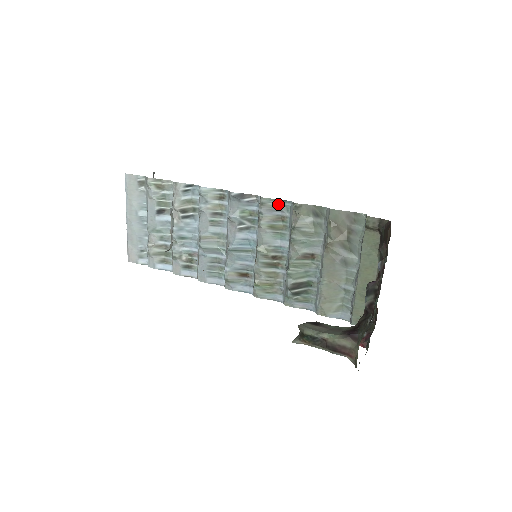
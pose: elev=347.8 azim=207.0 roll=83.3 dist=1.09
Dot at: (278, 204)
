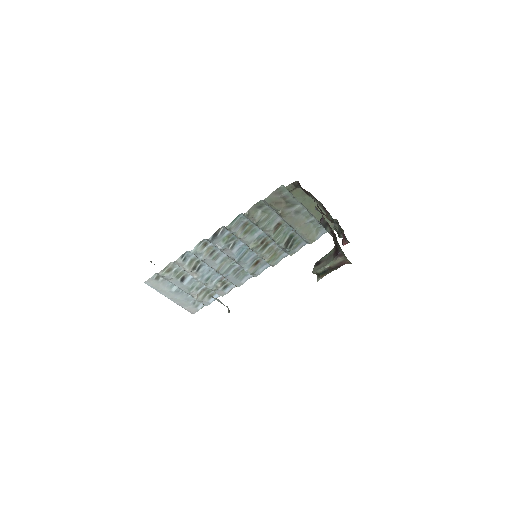
Dot at: (237, 221)
